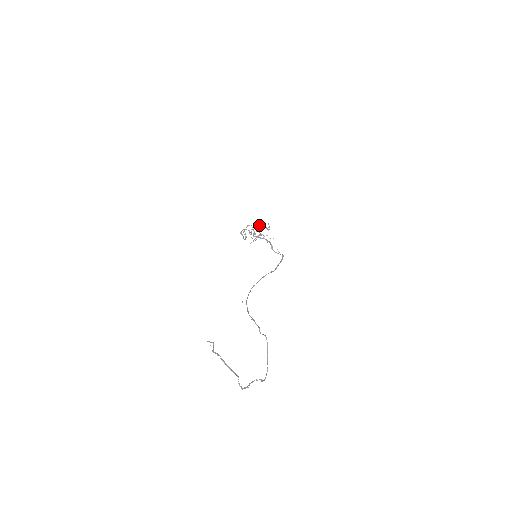
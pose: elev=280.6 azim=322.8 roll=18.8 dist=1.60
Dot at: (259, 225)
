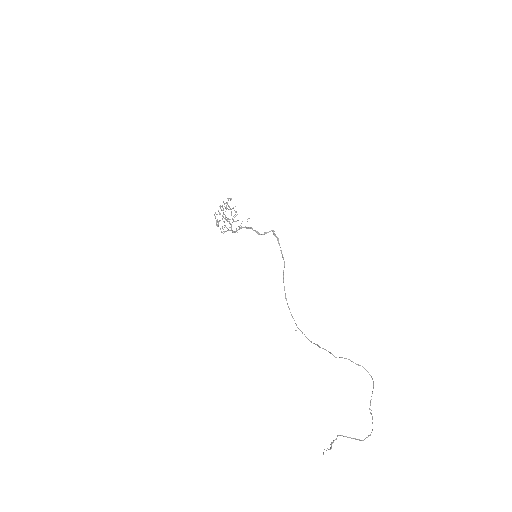
Dot at: occluded
